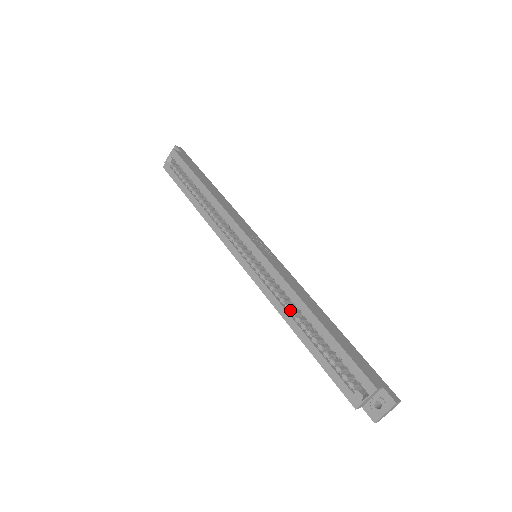
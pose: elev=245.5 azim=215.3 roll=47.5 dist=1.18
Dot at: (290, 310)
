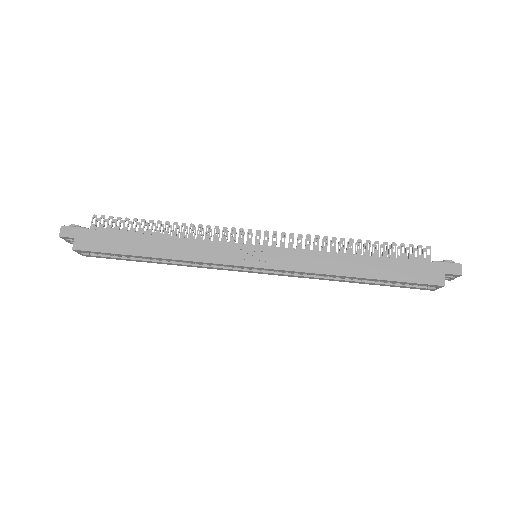
Dot at: occluded
